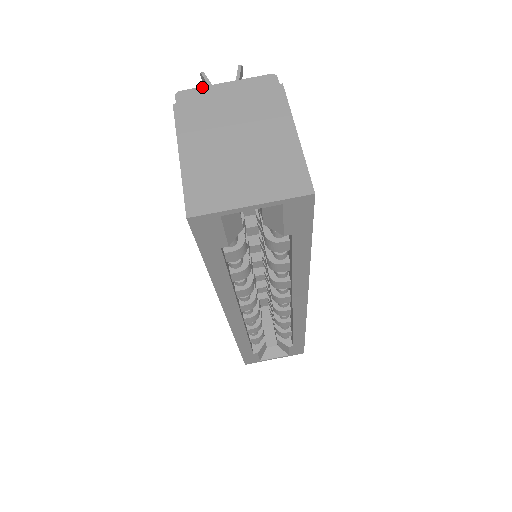
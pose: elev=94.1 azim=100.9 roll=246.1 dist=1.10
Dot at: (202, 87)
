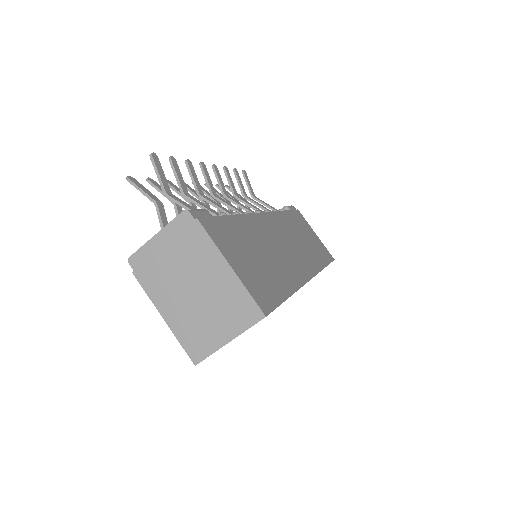
Dot at: (142, 247)
